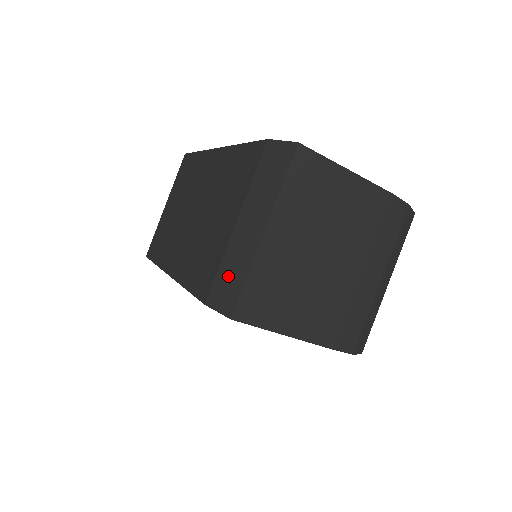
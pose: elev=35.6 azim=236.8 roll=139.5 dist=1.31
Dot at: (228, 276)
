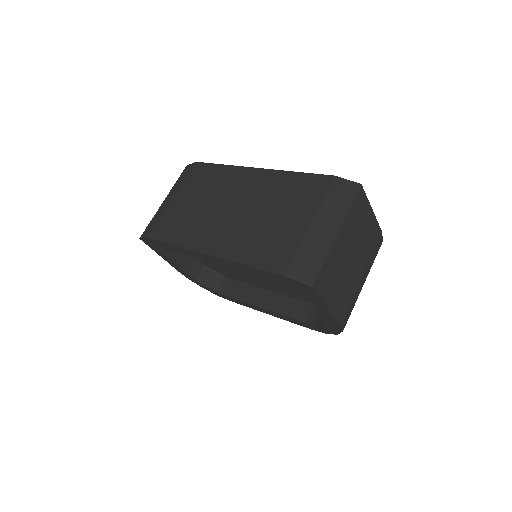
Dot at: (306, 258)
